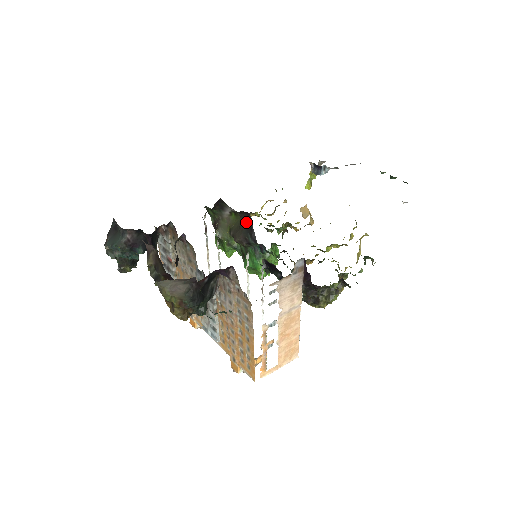
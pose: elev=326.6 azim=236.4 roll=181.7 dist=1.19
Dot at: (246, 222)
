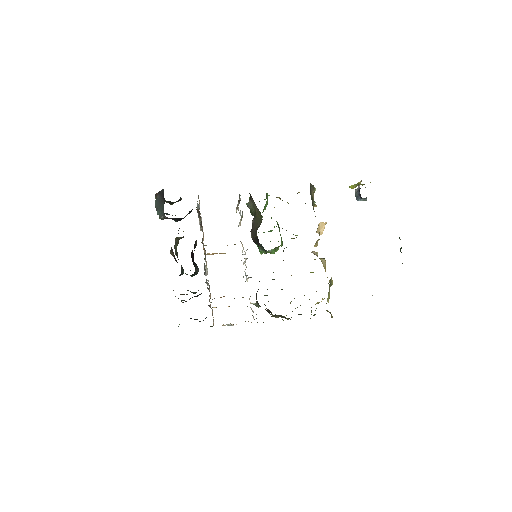
Dot at: (258, 239)
